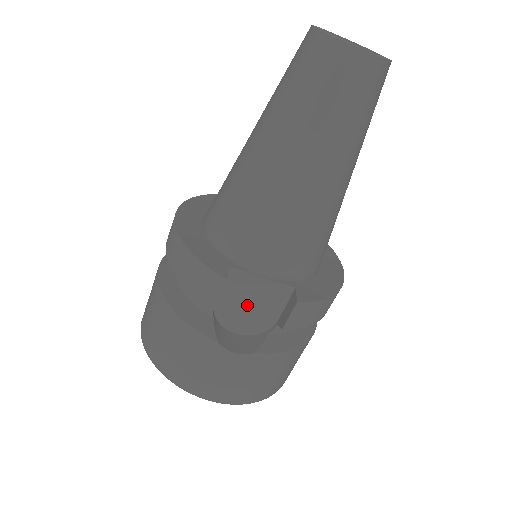
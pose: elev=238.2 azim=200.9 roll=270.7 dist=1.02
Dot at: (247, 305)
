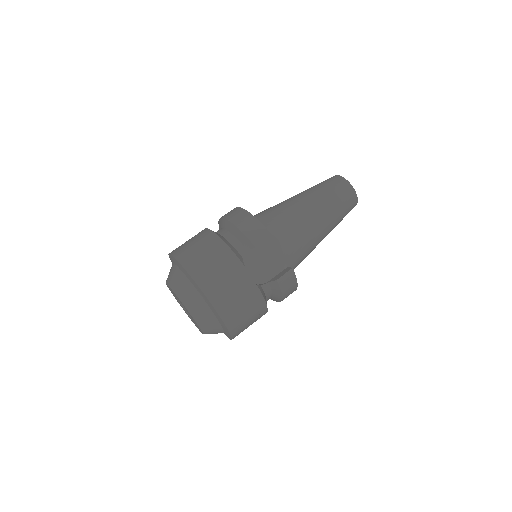
Dot at: (260, 262)
